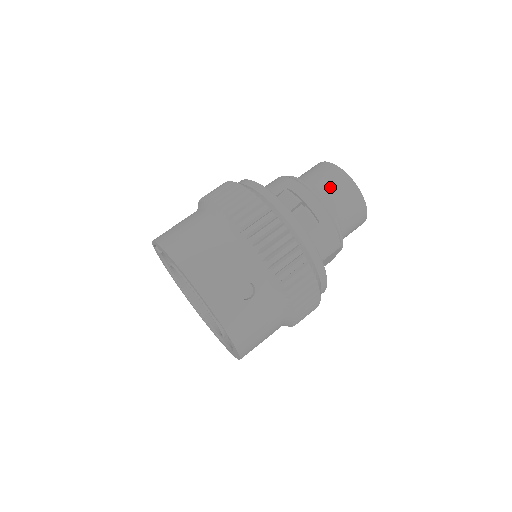
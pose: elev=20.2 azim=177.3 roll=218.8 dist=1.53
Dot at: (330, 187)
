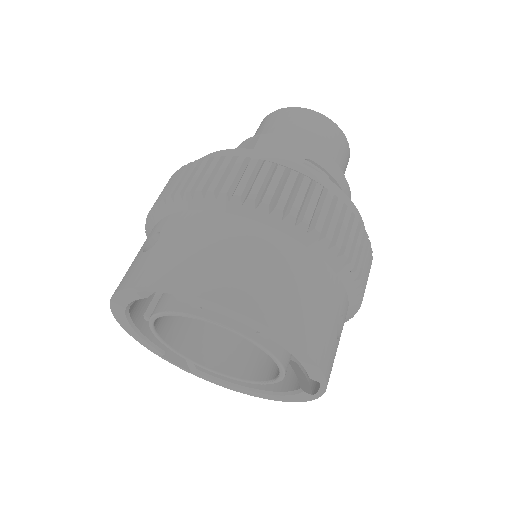
Dot at: (332, 148)
